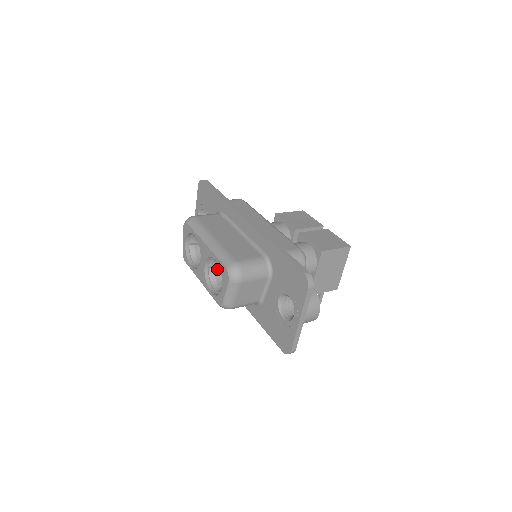
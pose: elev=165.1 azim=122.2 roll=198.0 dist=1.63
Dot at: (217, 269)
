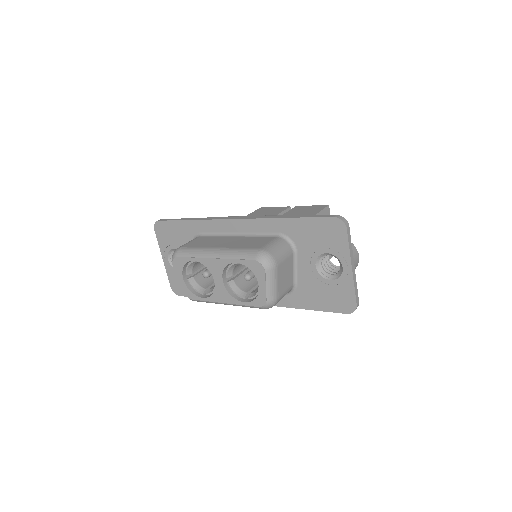
Dot at: (235, 279)
